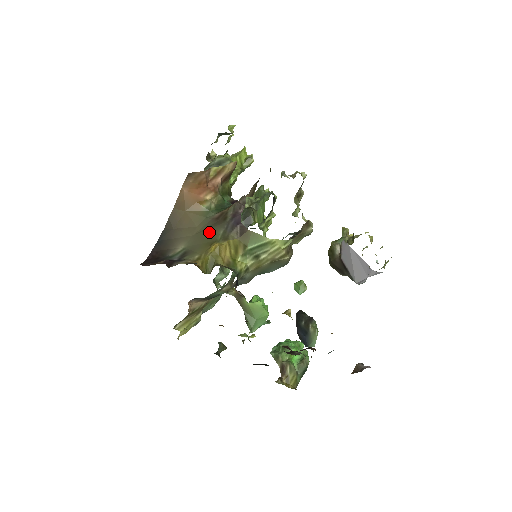
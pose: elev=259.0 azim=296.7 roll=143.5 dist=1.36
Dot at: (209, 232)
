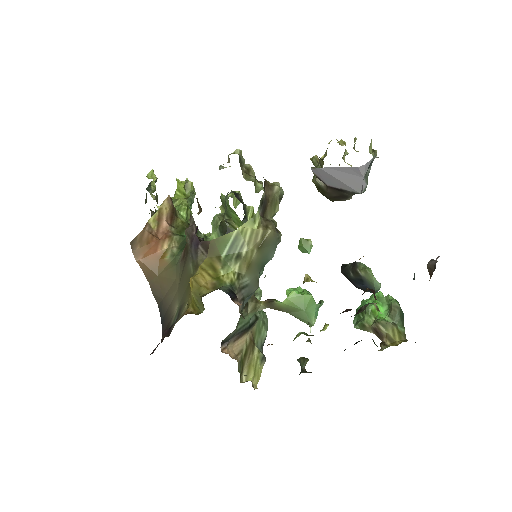
Dot at: (184, 275)
